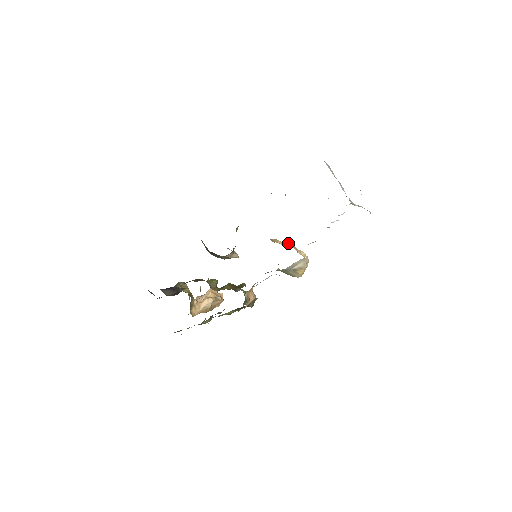
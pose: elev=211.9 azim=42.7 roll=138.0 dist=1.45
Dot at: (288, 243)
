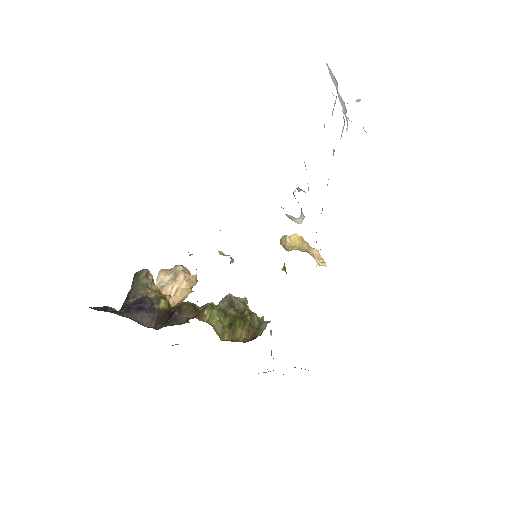
Dot at: (298, 239)
